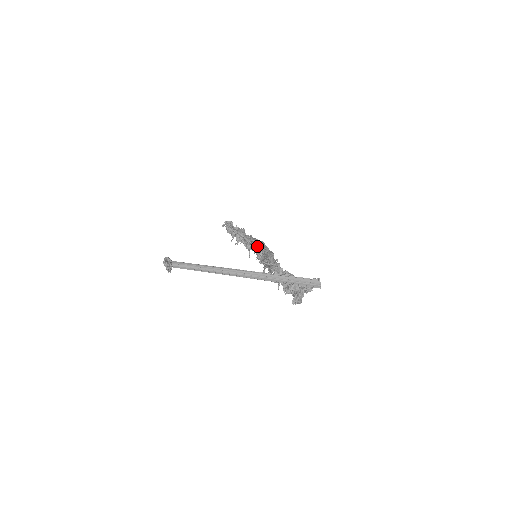
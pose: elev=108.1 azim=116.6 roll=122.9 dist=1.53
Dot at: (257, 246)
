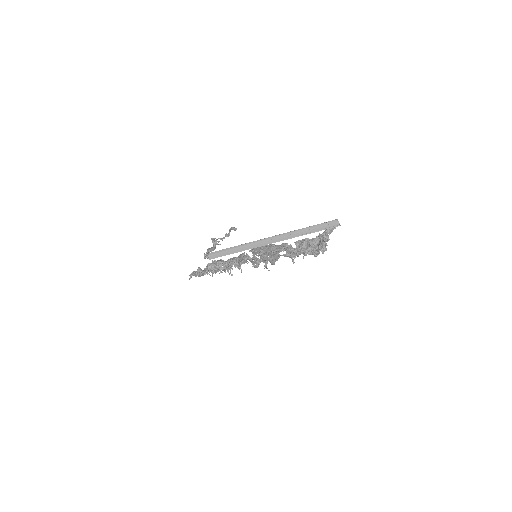
Dot at: occluded
